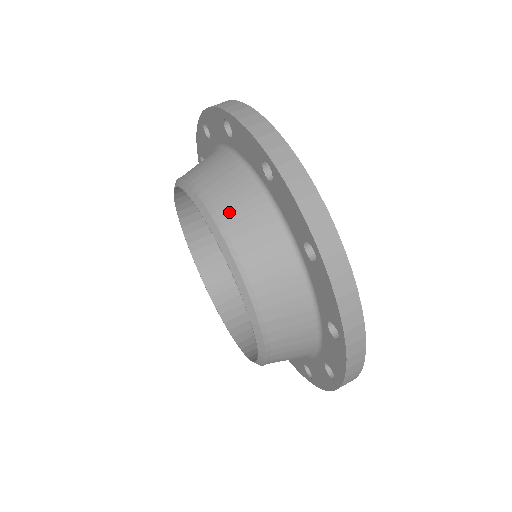
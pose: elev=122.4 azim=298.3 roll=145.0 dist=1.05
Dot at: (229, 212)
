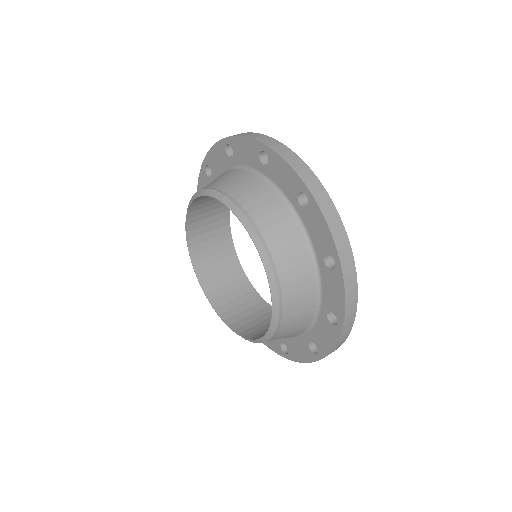
Dot at: (213, 183)
